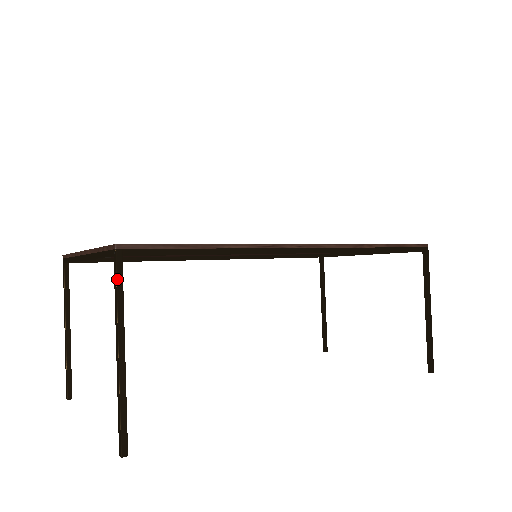
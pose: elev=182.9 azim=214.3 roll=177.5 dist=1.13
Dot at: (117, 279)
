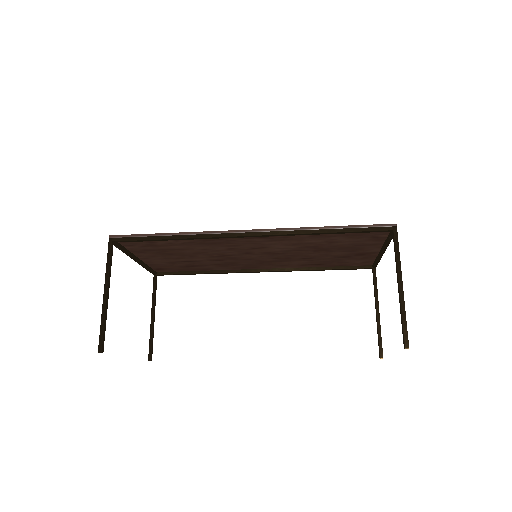
Dot at: (108, 254)
